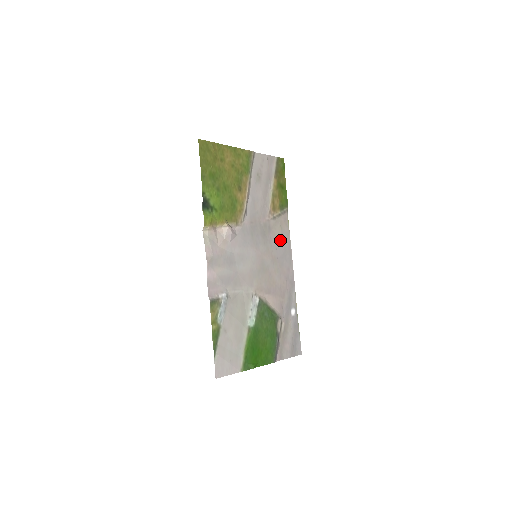
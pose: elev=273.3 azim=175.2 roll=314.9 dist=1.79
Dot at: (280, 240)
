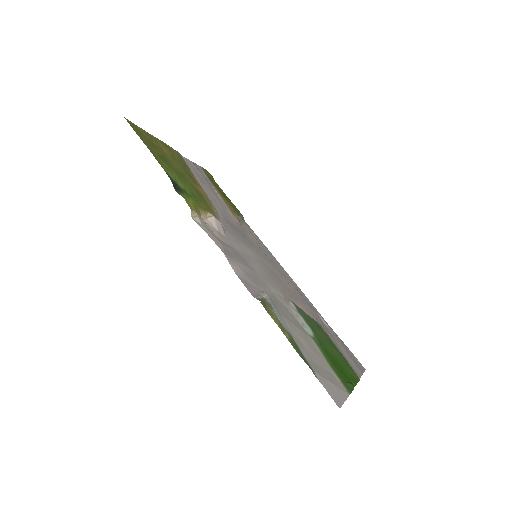
Dot at: (260, 245)
